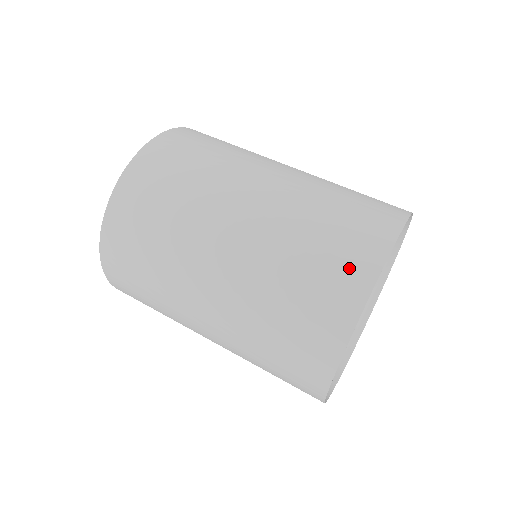
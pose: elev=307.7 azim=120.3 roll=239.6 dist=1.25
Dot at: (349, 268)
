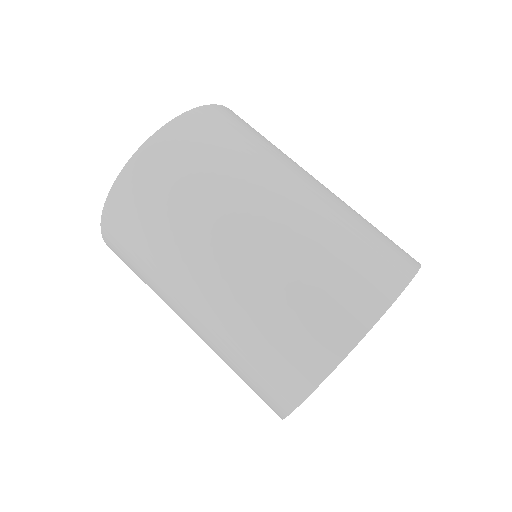
Dot at: (336, 321)
